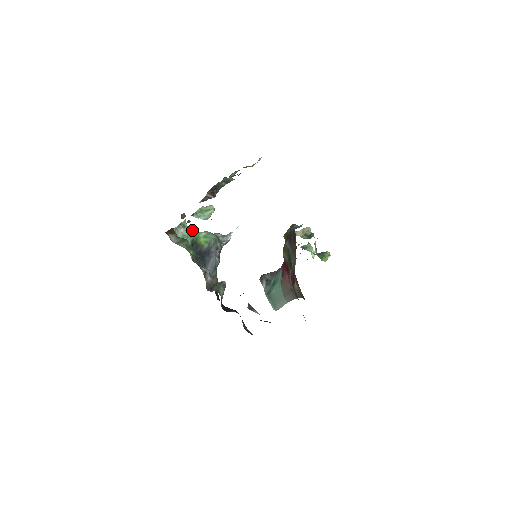
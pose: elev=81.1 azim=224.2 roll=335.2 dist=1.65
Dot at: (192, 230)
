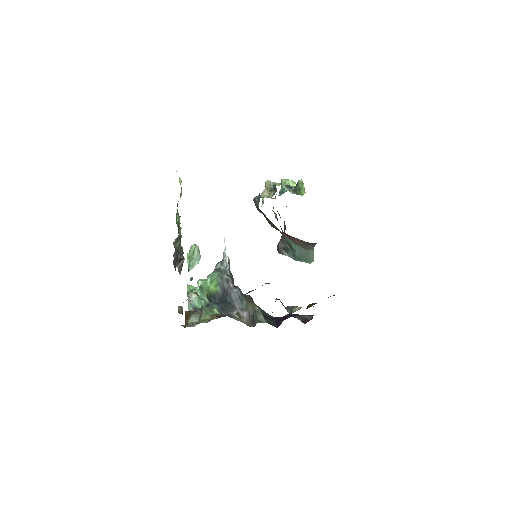
Dot at: (199, 289)
